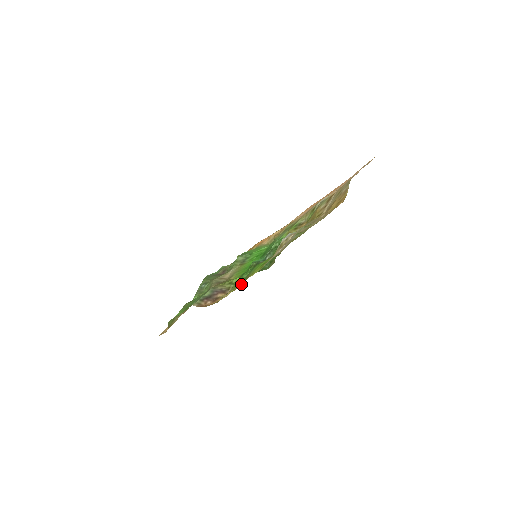
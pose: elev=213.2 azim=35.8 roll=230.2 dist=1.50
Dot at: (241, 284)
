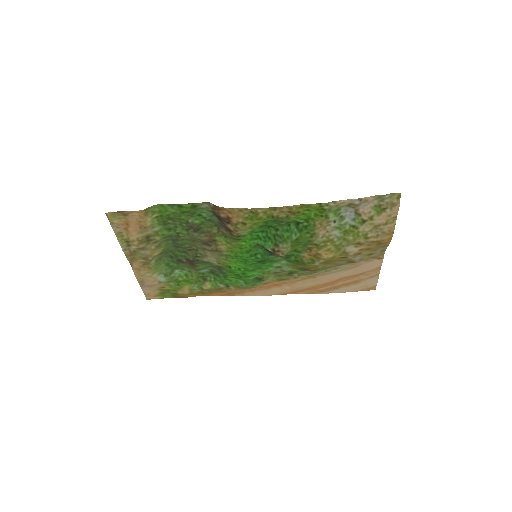
Dot at: (285, 209)
